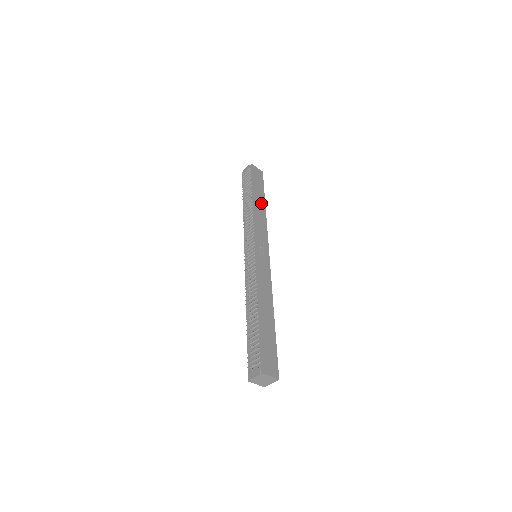
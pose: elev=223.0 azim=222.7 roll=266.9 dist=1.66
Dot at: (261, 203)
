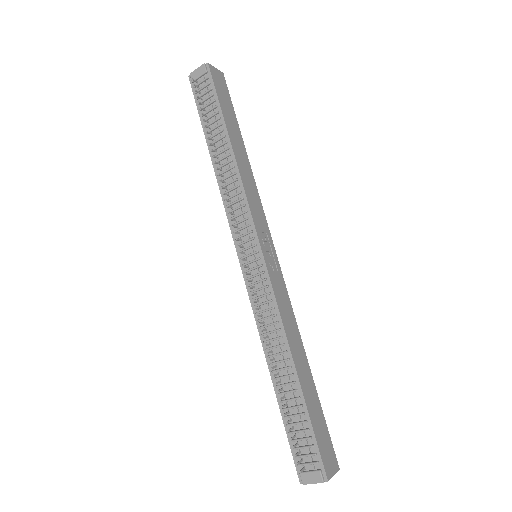
Dot at: (240, 147)
